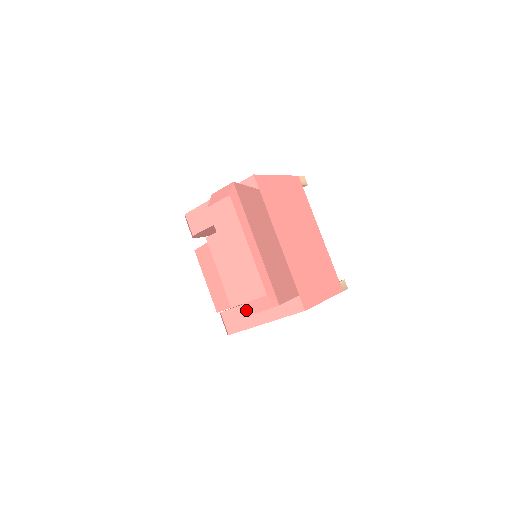
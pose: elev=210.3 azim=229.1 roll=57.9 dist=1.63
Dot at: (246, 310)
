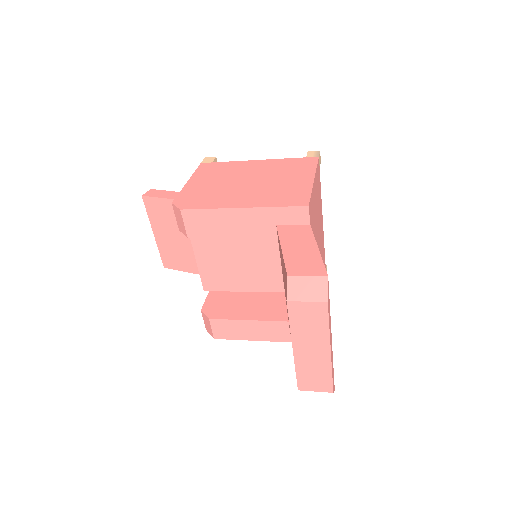
Dot at: (246, 326)
